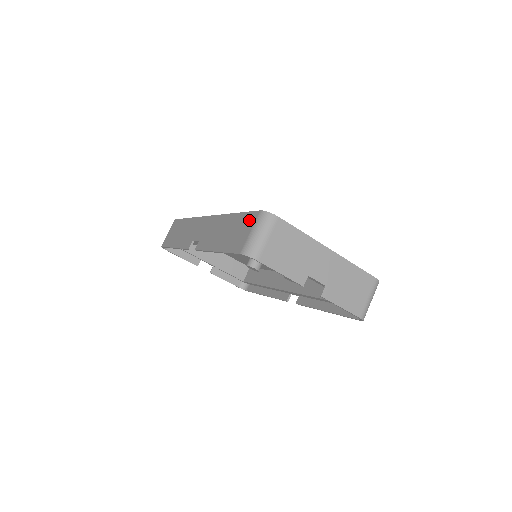
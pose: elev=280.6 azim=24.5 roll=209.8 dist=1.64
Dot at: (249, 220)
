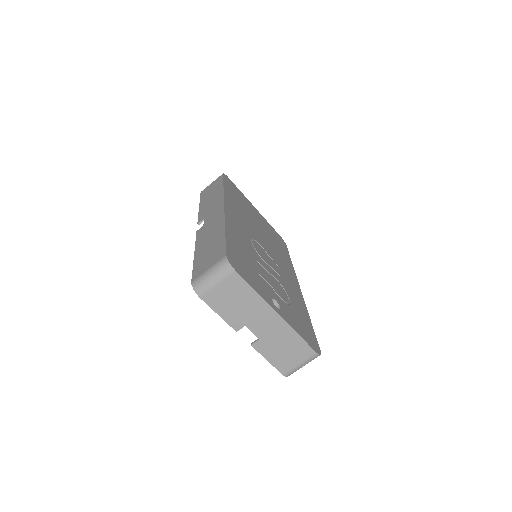
Dot at: (218, 254)
